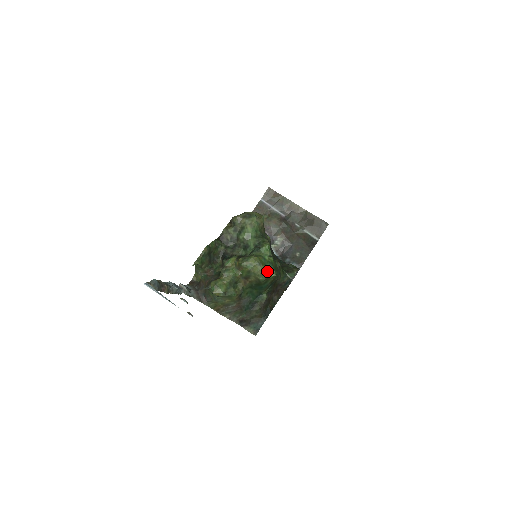
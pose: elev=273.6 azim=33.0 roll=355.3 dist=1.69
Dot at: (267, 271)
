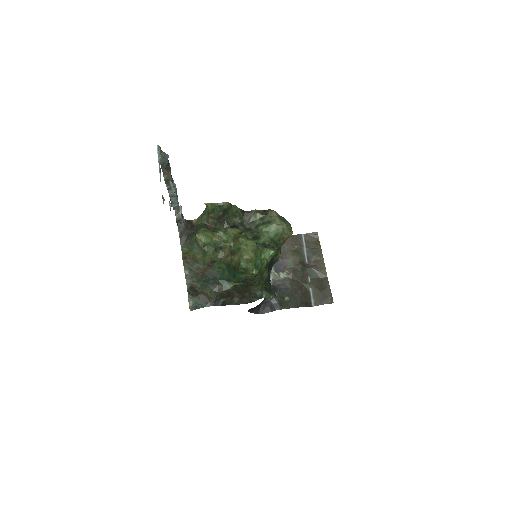
Dot at: (253, 264)
